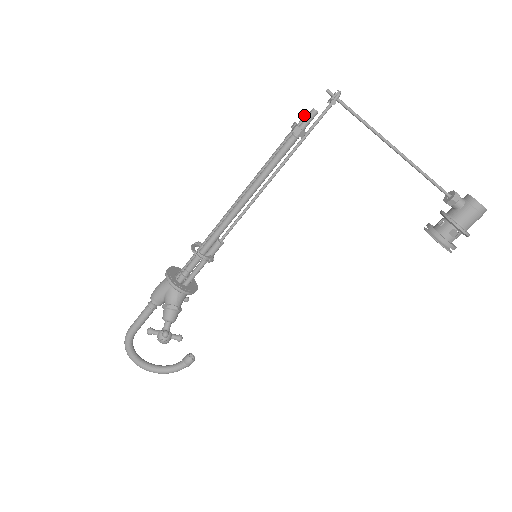
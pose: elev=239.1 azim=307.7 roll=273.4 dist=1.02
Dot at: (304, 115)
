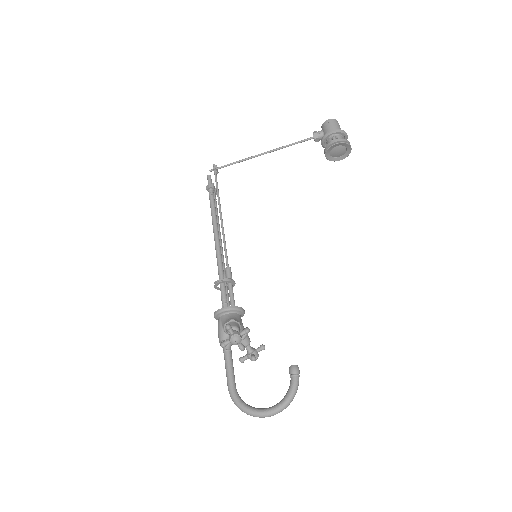
Dot at: occluded
